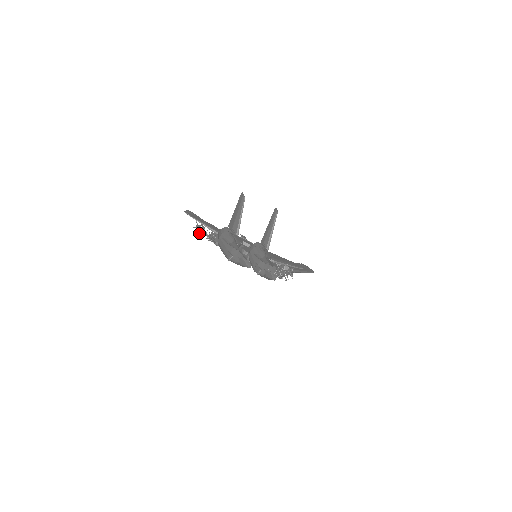
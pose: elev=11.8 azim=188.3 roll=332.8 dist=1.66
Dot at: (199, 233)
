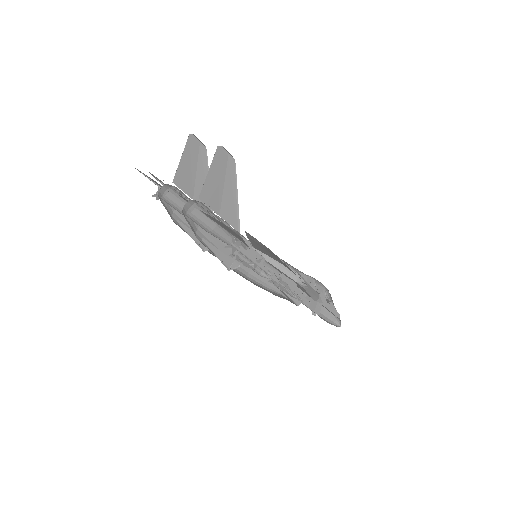
Dot at: occluded
